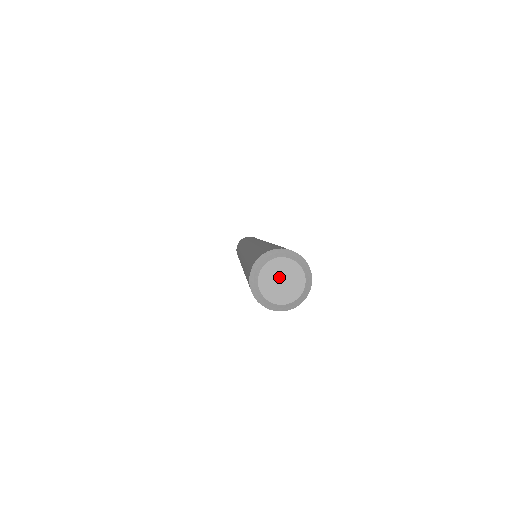
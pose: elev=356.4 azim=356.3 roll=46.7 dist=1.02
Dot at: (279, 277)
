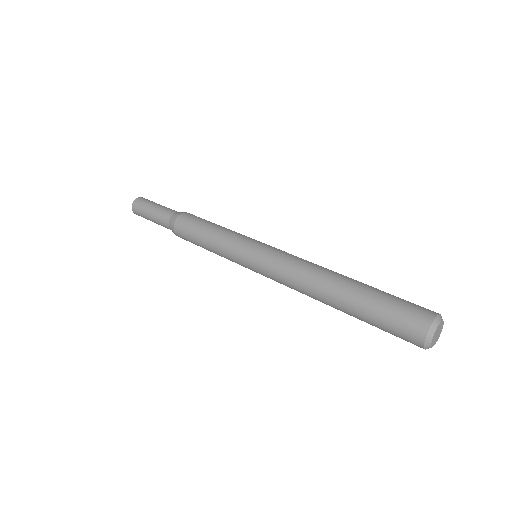
Dot at: (438, 332)
